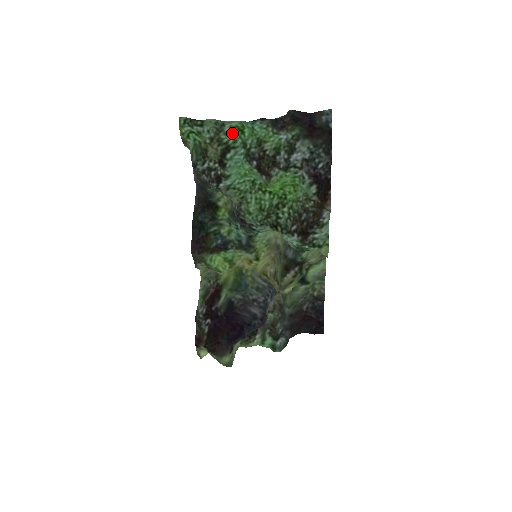
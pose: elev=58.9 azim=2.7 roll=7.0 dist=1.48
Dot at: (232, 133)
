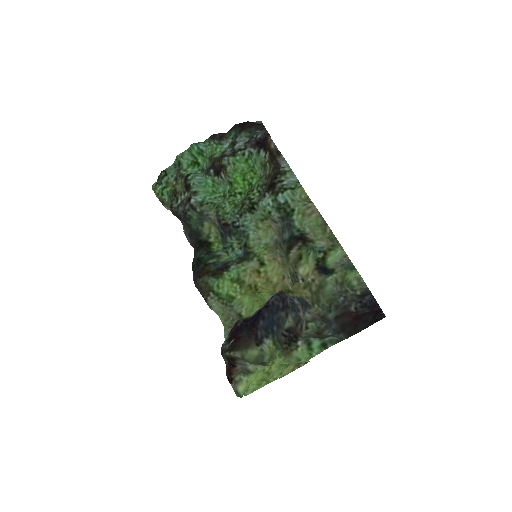
Dot at: (191, 169)
